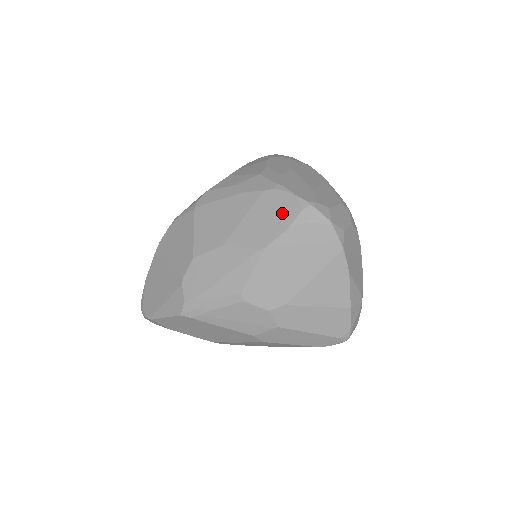
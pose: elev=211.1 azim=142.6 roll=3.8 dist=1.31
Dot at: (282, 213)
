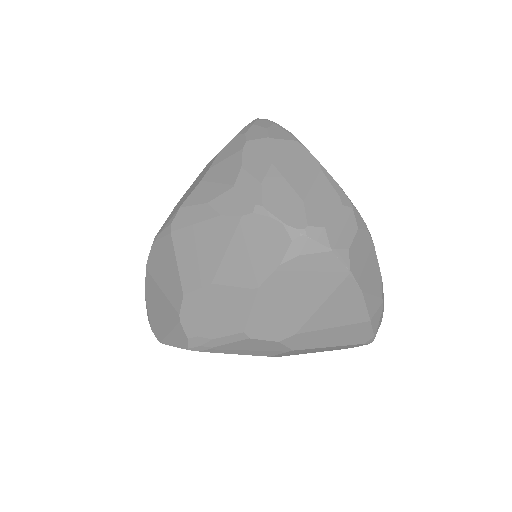
Dot at: (269, 245)
